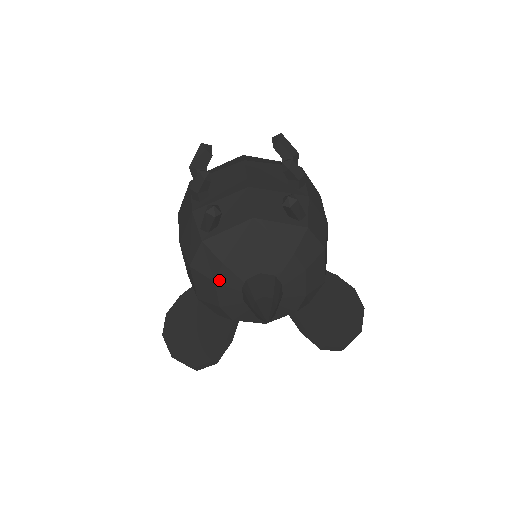
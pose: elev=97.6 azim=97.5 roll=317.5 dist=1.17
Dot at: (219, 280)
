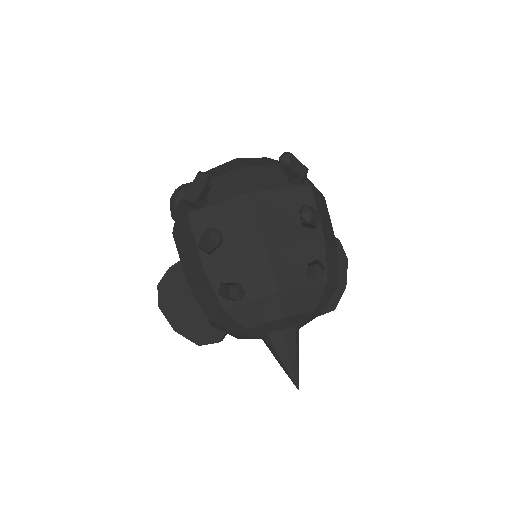
Dot at: (241, 334)
